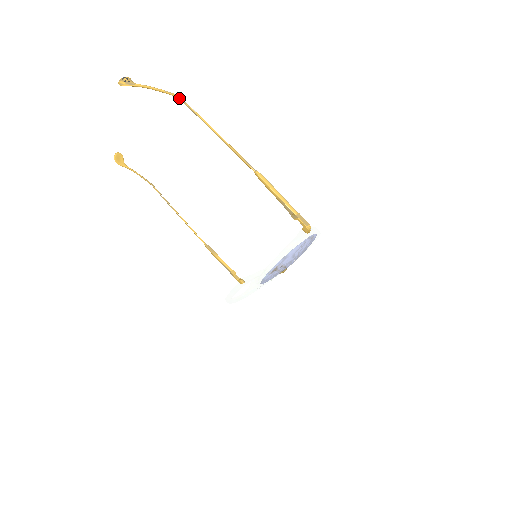
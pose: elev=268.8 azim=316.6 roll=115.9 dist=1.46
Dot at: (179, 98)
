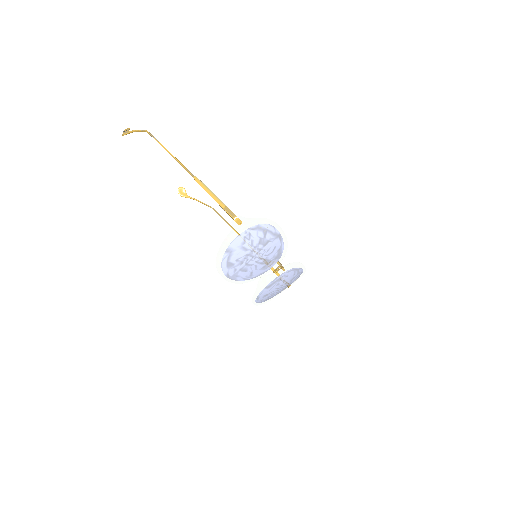
Dot at: (148, 133)
